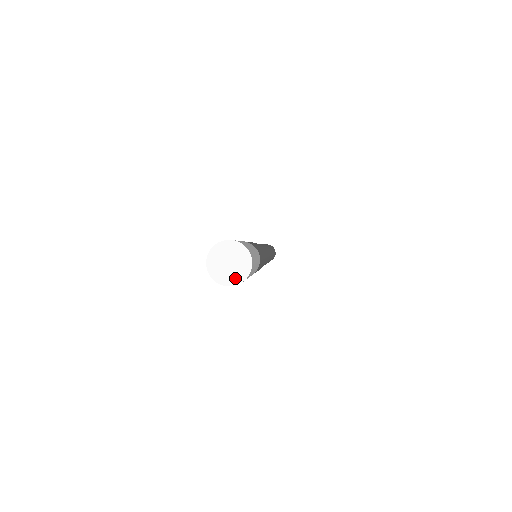
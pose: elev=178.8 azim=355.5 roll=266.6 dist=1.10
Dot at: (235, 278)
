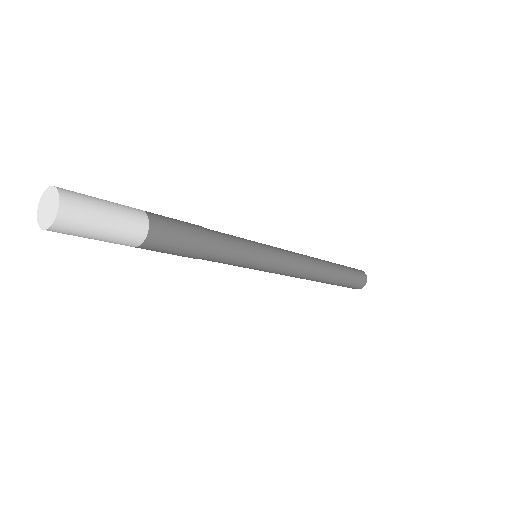
Dot at: (53, 214)
